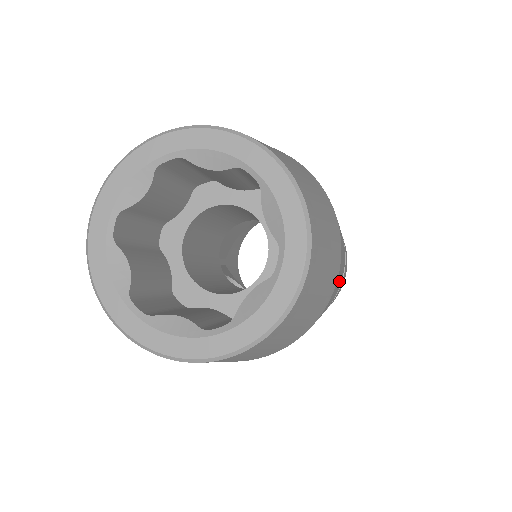
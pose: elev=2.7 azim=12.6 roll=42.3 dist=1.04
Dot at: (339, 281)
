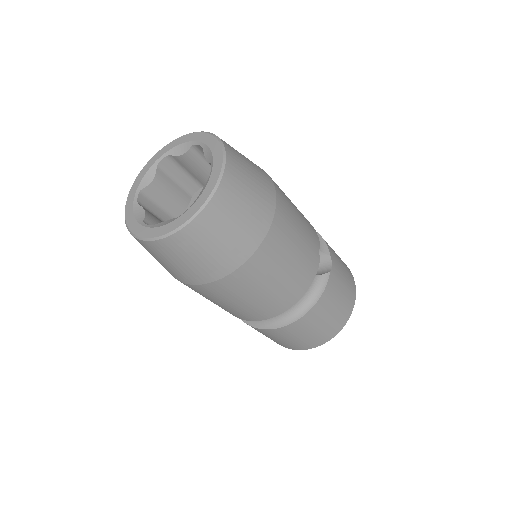
Dot at: (261, 292)
